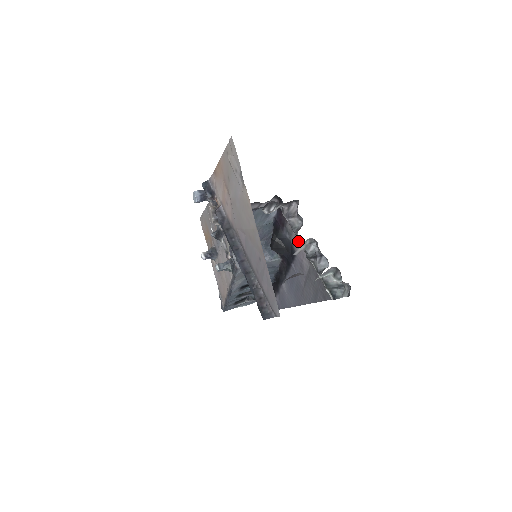
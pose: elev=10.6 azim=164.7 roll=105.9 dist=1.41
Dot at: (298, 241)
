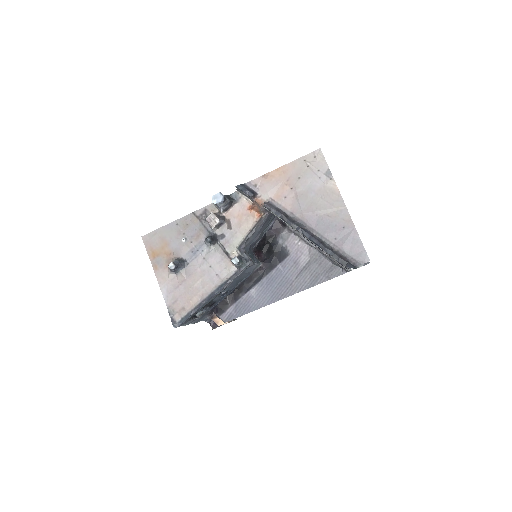
Dot at: occluded
